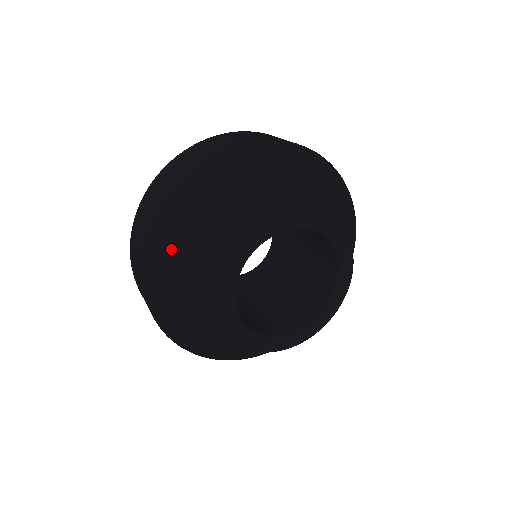
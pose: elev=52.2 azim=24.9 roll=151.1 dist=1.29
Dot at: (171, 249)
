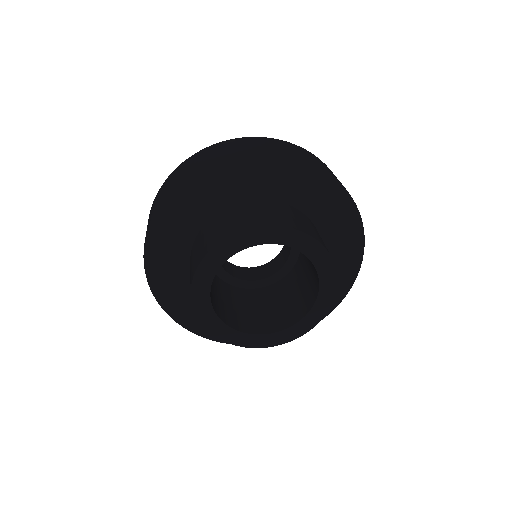
Dot at: (173, 285)
